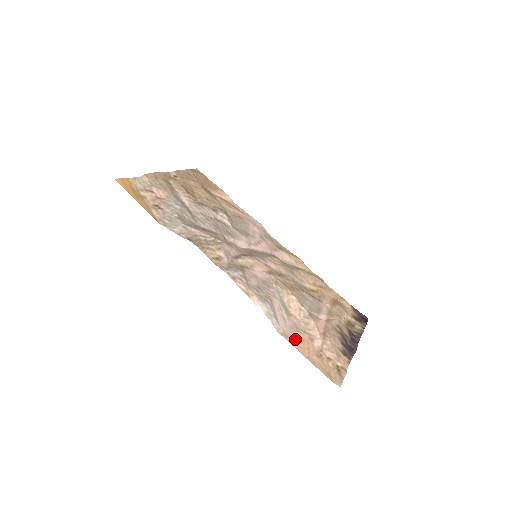
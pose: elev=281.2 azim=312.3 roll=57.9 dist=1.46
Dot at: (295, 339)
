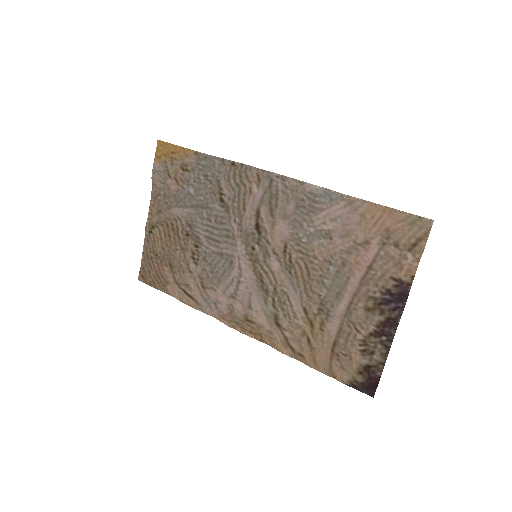
Dot at: (359, 214)
